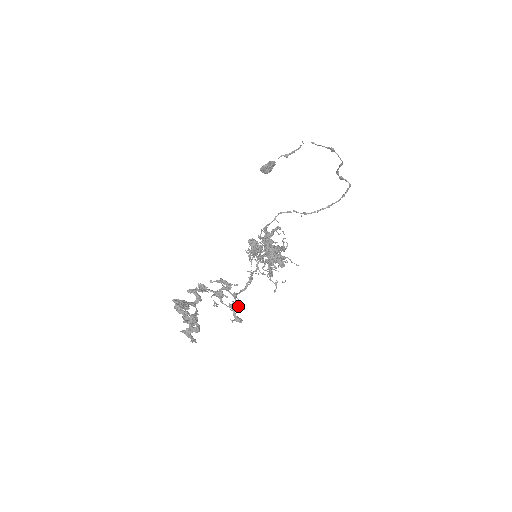
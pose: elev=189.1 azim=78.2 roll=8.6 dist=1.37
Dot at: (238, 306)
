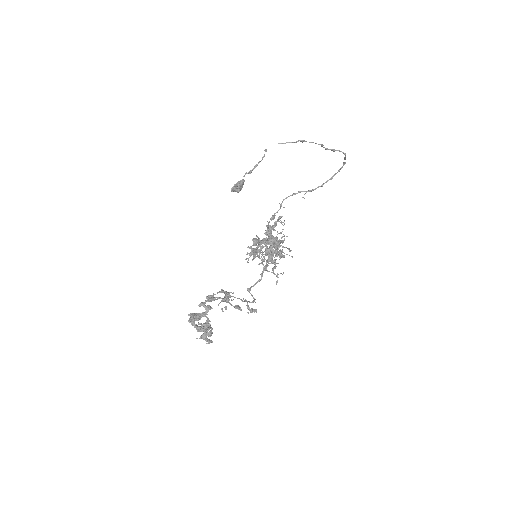
Dot at: occluded
